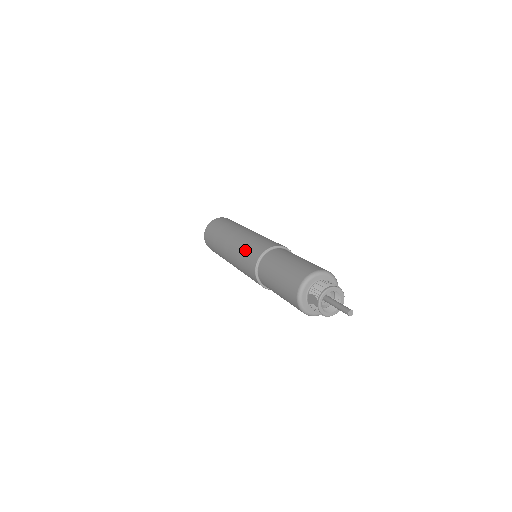
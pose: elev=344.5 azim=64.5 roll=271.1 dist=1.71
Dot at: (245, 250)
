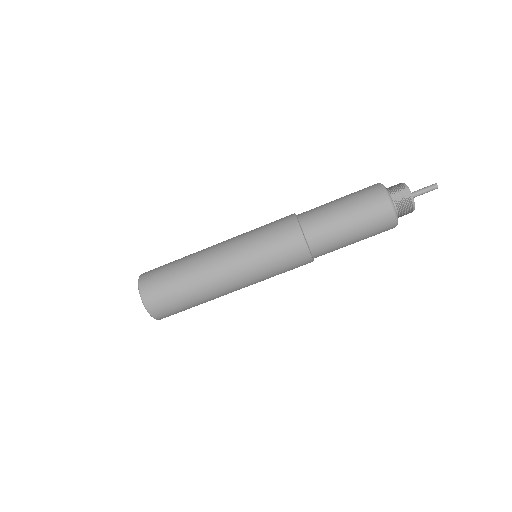
Dot at: (262, 231)
